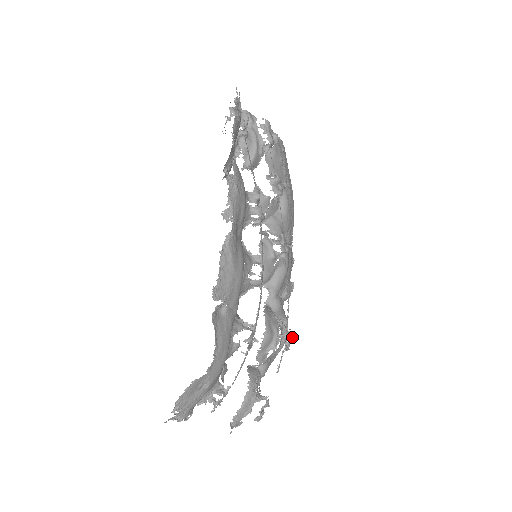
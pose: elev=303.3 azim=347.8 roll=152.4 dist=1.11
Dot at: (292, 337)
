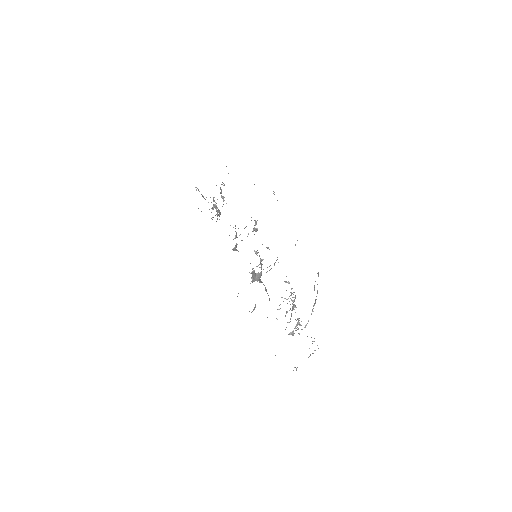
Dot at: occluded
